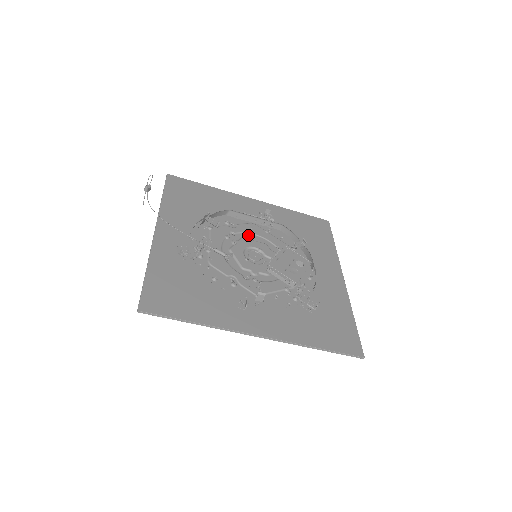
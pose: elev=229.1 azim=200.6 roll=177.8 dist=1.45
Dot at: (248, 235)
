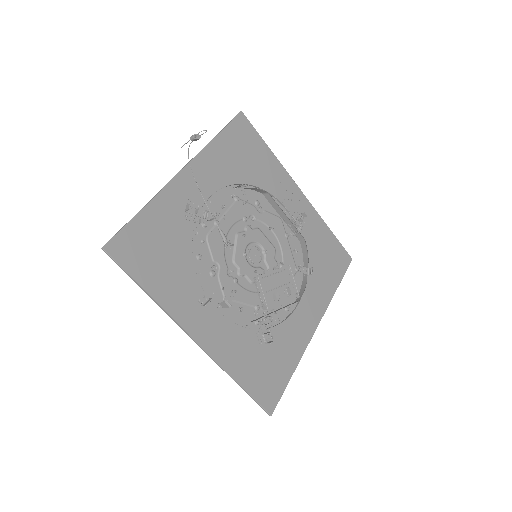
Dot at: (266, 228)
